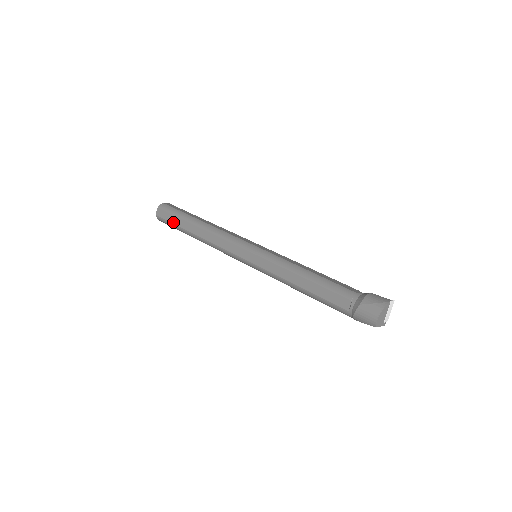
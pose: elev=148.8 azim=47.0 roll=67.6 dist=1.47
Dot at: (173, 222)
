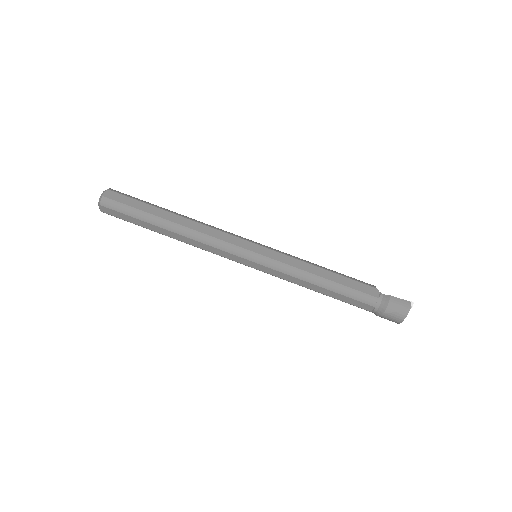
Dot at: (132, 222)
